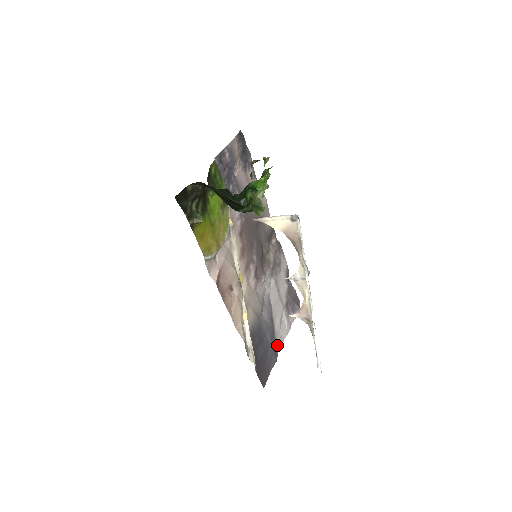
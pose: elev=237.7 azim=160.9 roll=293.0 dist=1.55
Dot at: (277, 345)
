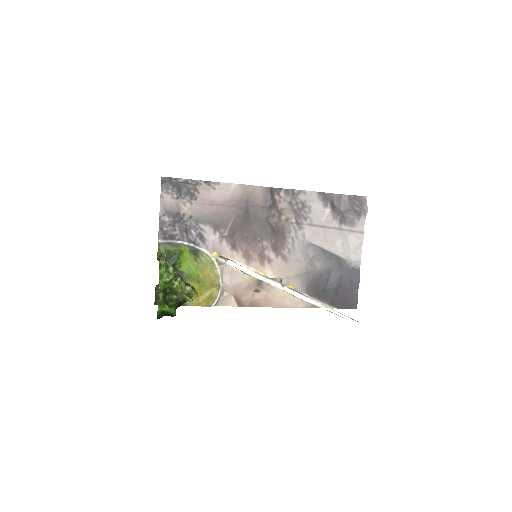
Dot at: (354, 263)
